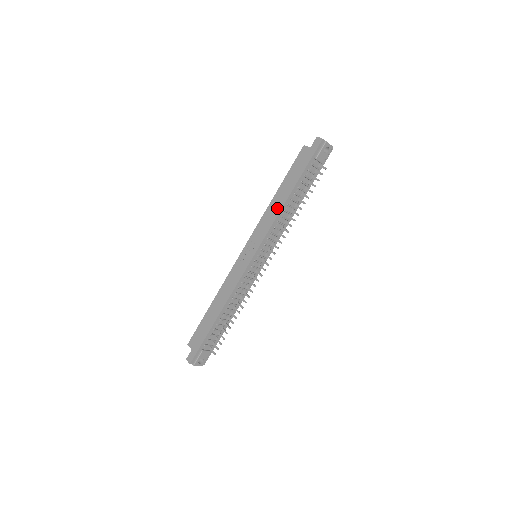
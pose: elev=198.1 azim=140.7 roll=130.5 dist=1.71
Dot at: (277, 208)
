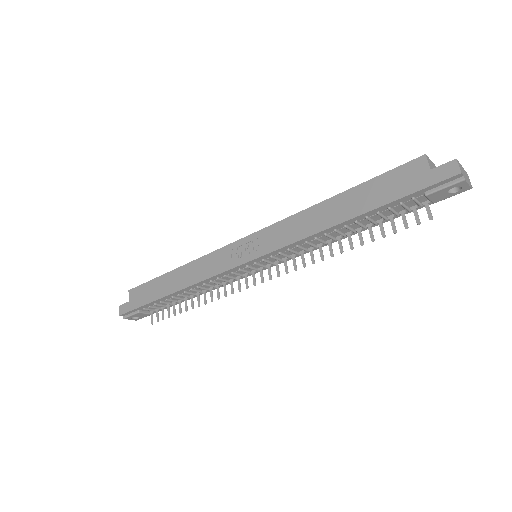
Dot at: (317, 224)
